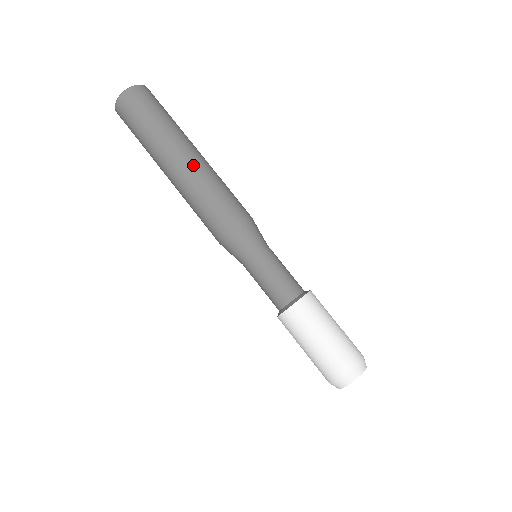
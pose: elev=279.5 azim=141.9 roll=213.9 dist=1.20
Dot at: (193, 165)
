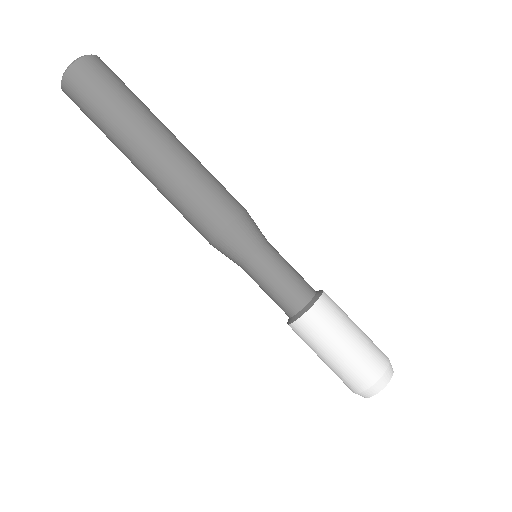
Dot at: (156, 168)
